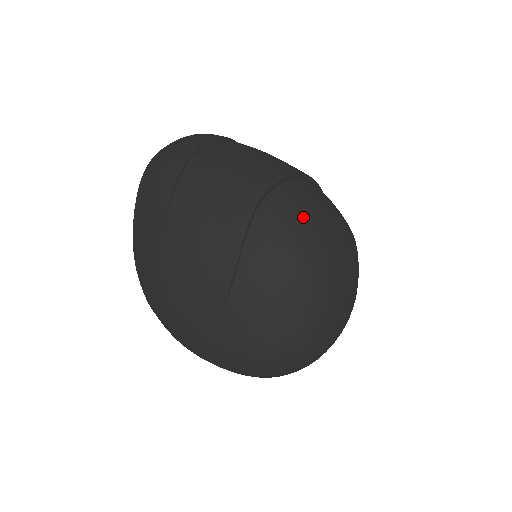
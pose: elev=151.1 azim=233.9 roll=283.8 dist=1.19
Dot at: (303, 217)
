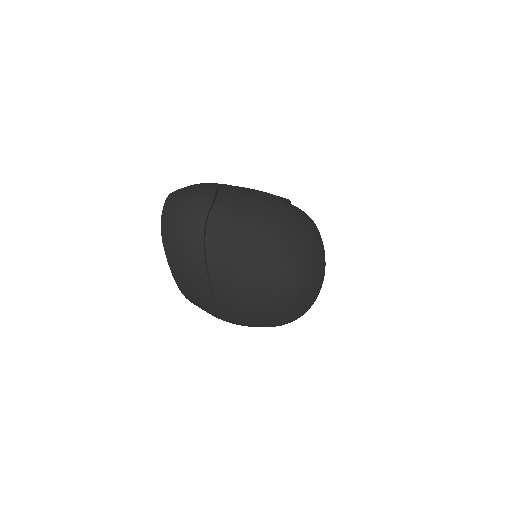
Dot at: (297, 257)
